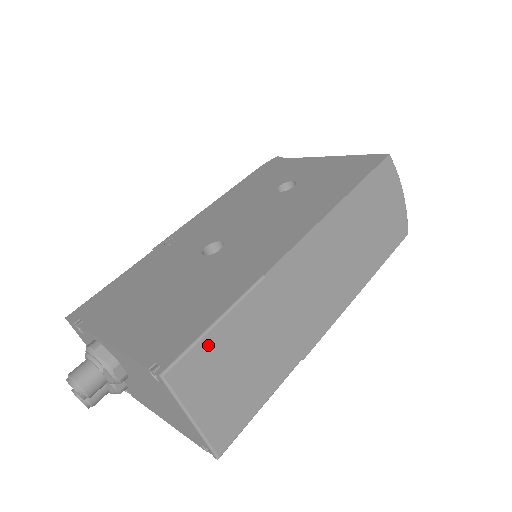
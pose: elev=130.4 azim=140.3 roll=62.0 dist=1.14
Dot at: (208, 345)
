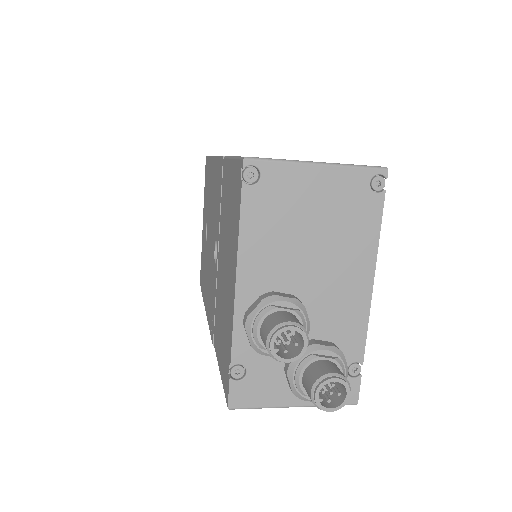
Dot at: occluded
